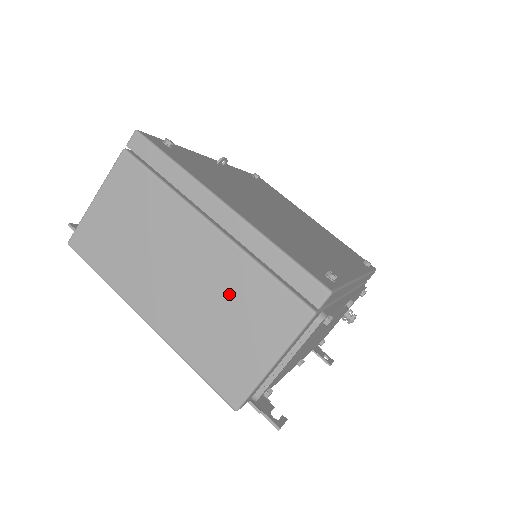
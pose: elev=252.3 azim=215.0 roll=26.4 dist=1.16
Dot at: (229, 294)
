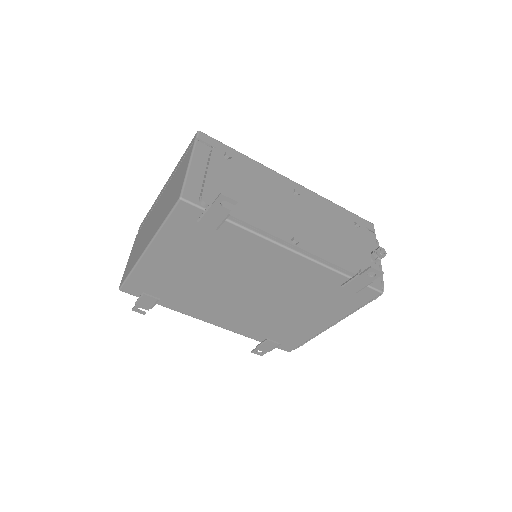
Dot at: (170, 189)
